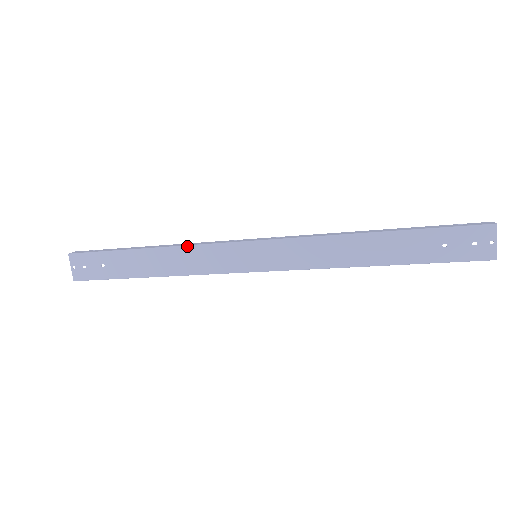
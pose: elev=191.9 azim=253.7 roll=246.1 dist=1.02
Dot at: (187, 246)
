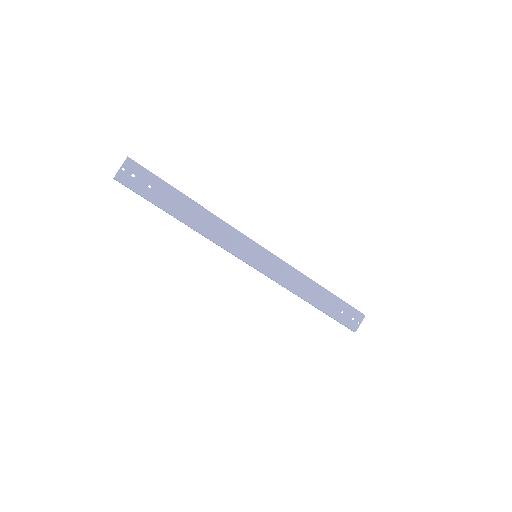
Dot at: (222, 220)
